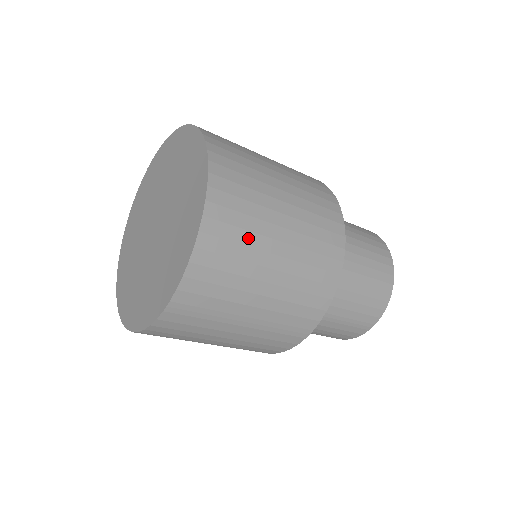
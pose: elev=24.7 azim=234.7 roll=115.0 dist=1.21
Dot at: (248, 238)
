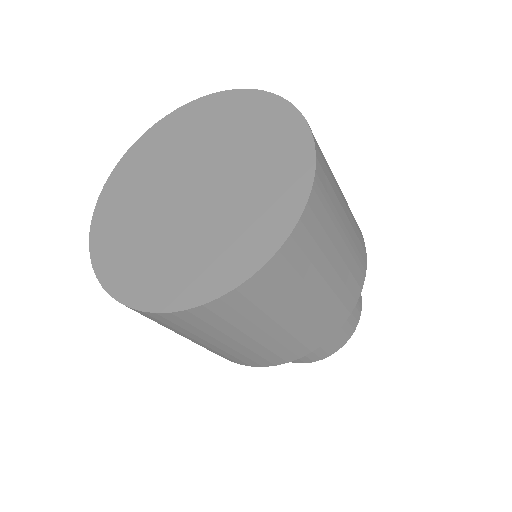
Dot at: occluded
